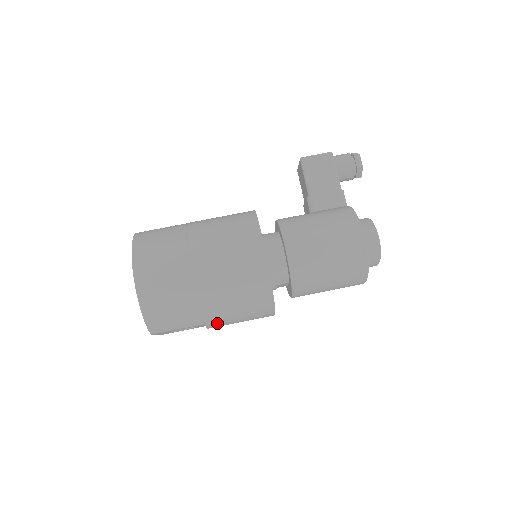
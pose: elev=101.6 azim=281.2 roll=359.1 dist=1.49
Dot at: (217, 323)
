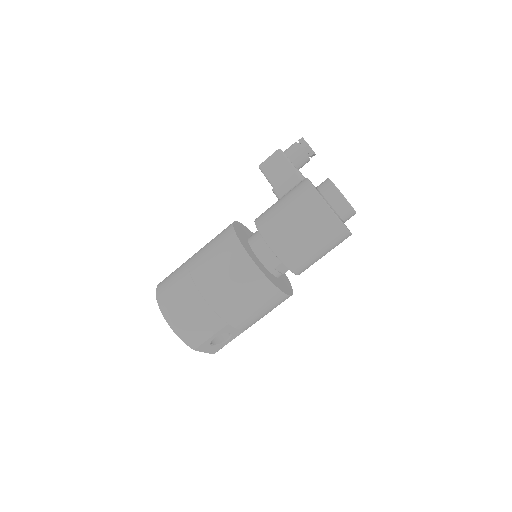
Dot at: (239, 319)
